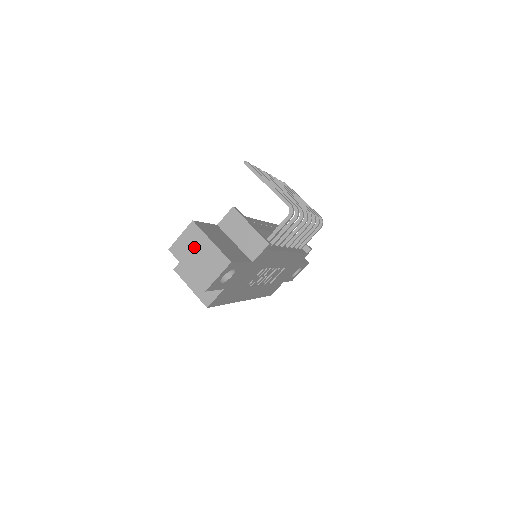
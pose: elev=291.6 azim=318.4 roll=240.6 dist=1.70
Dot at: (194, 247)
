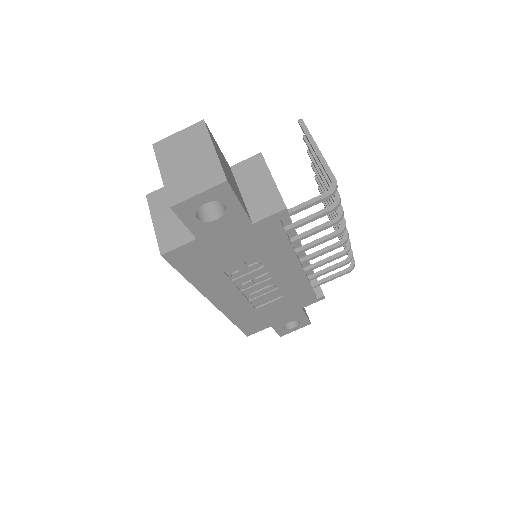
Dot at: (187, 149)
